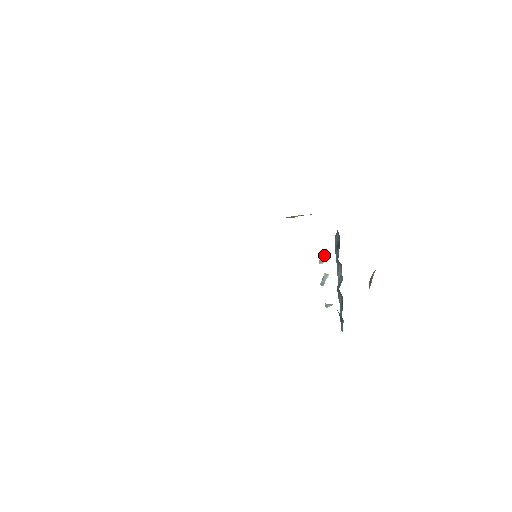
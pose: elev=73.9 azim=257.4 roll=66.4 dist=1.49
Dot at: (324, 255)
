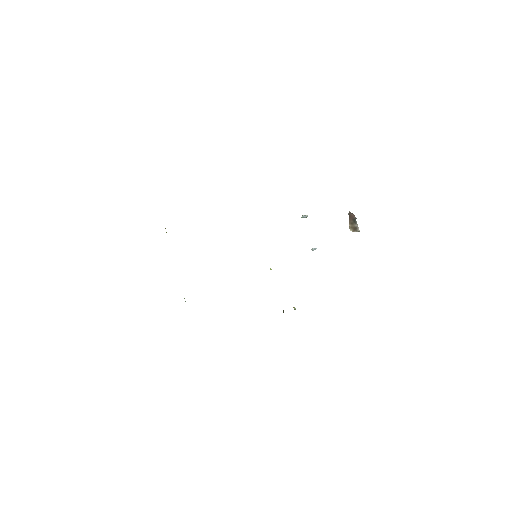
Dot at: occluded
